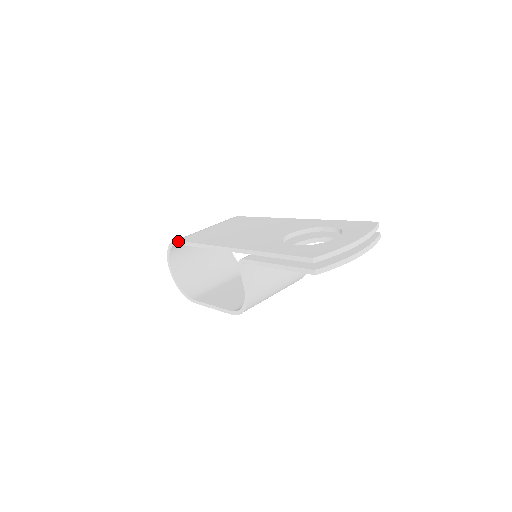
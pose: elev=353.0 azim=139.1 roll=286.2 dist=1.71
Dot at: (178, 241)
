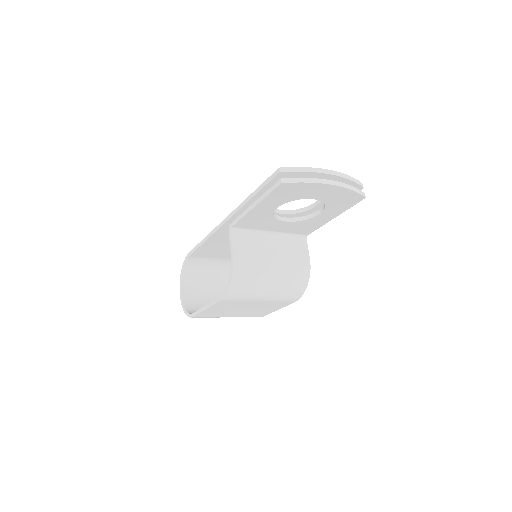
Dot at: (189, 252)
